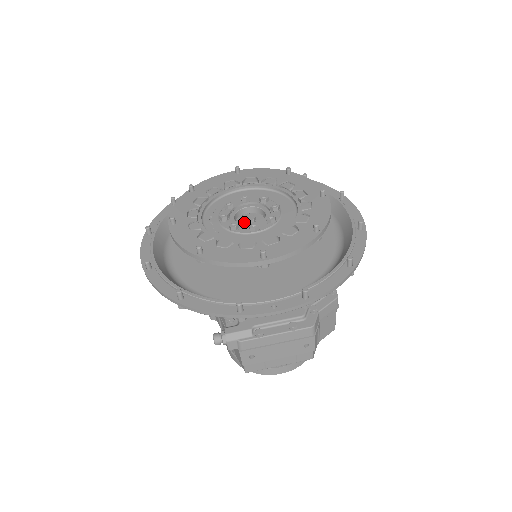
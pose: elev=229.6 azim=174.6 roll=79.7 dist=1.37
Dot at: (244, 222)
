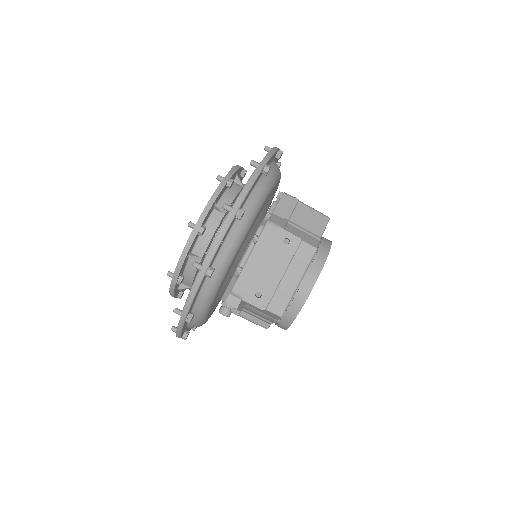
Dot at: occluded
